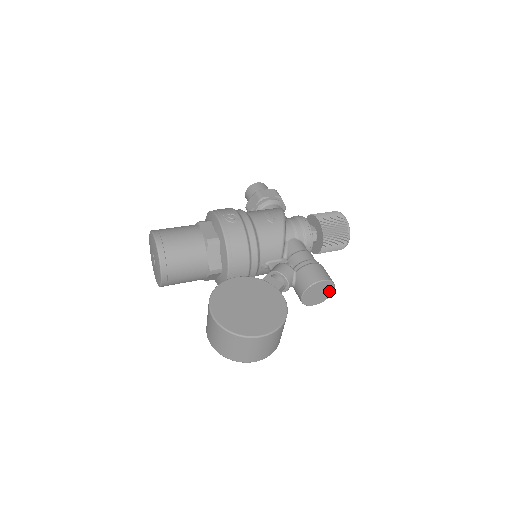
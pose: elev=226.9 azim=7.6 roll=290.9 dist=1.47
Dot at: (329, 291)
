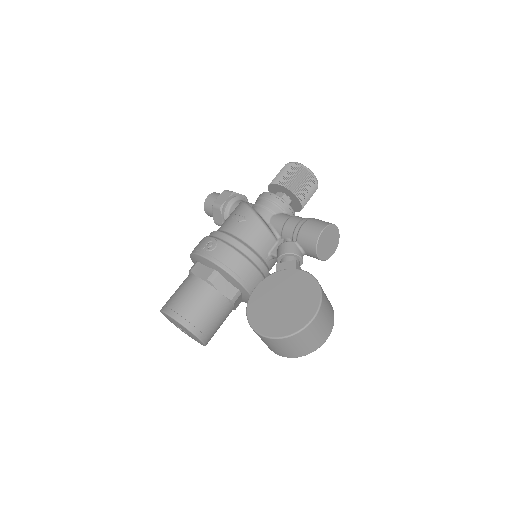
Dot at: (335, 233)
